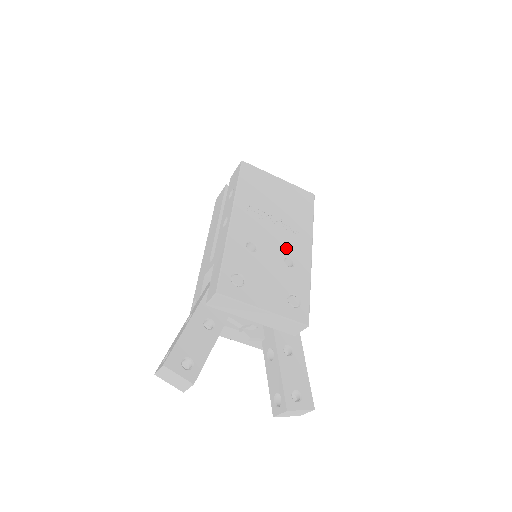
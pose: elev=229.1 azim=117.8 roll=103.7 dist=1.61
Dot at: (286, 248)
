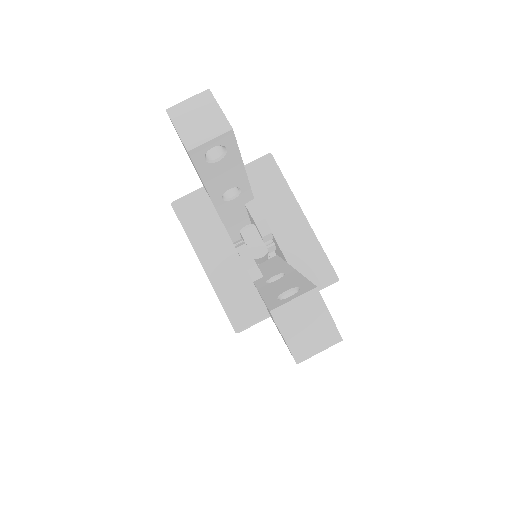
Dot at: occluded
